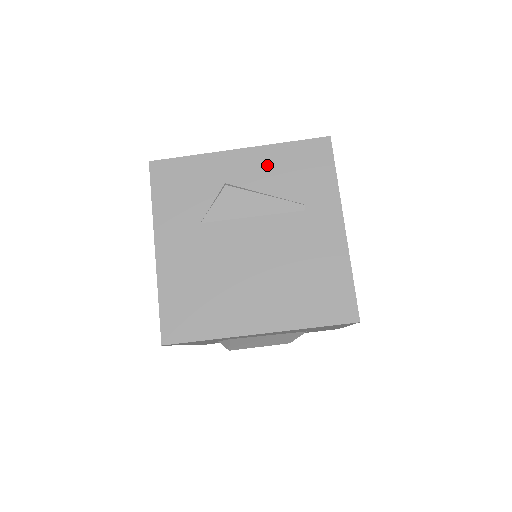
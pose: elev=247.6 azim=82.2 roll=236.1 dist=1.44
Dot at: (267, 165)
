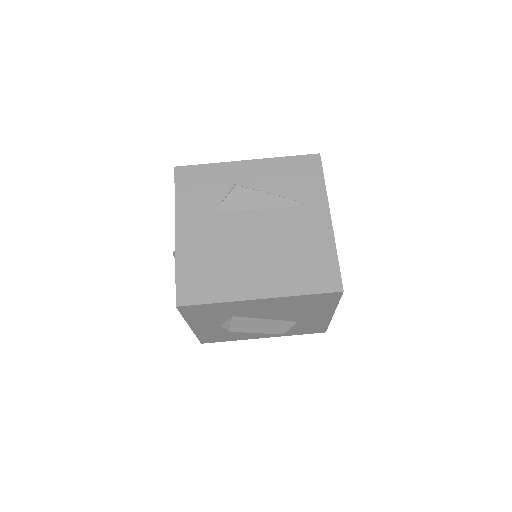
Dot at: (269, 172)
